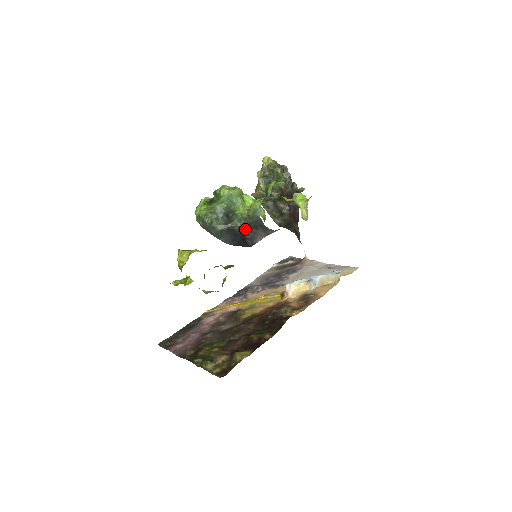
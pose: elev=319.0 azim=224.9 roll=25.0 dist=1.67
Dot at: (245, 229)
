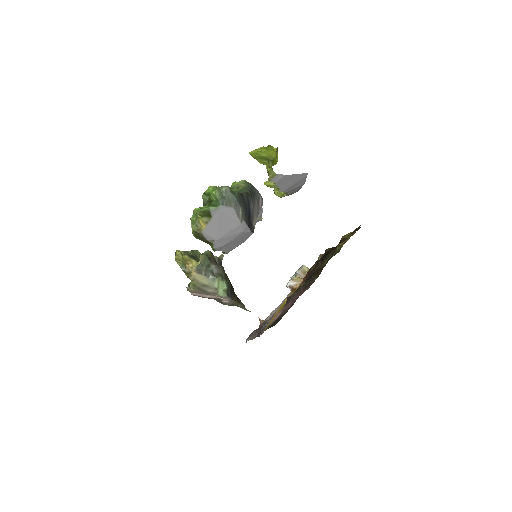
Dot at: (249, 197)
